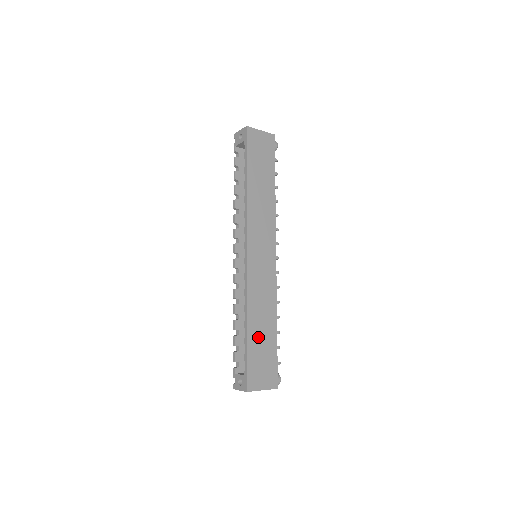
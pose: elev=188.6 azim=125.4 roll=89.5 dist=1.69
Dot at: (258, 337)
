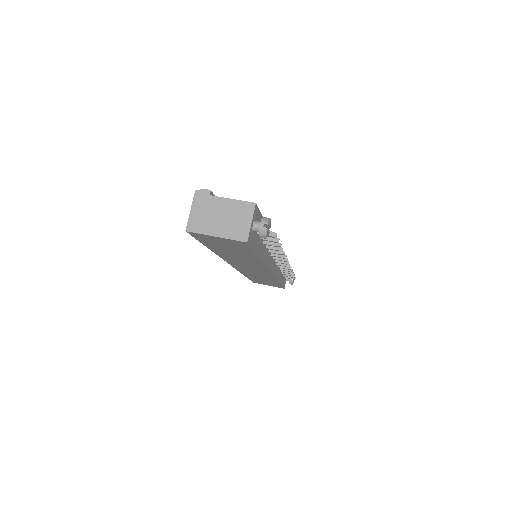
Dot at: (259, 279)
